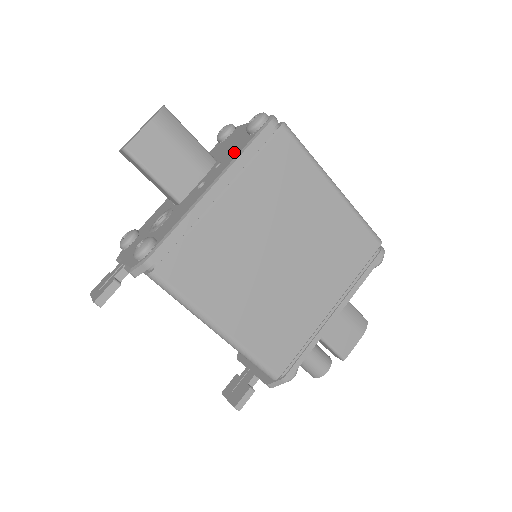
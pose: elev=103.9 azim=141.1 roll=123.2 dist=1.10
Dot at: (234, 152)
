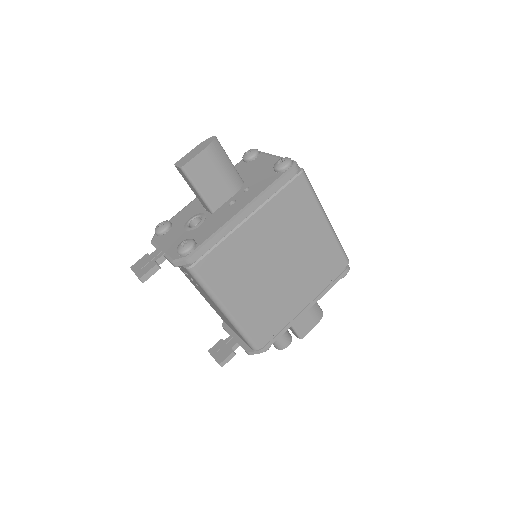
Dot at: (262, 184)
